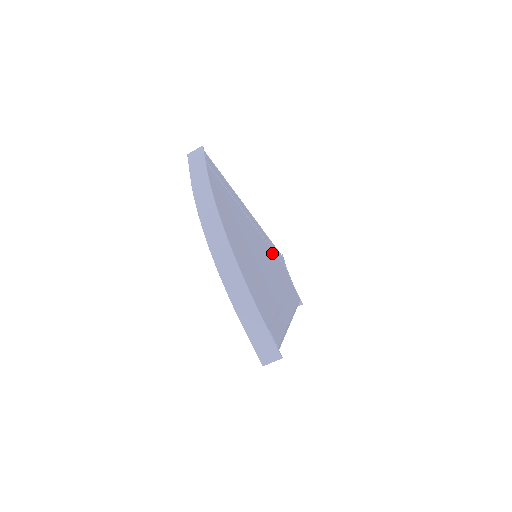
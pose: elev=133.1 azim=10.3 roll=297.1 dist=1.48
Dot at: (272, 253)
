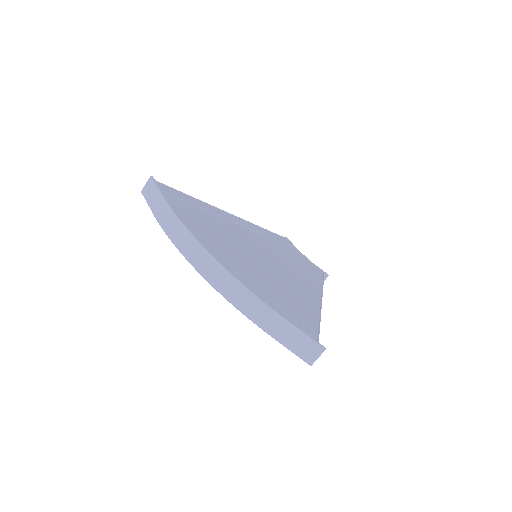
Dot at: (274, 242)
